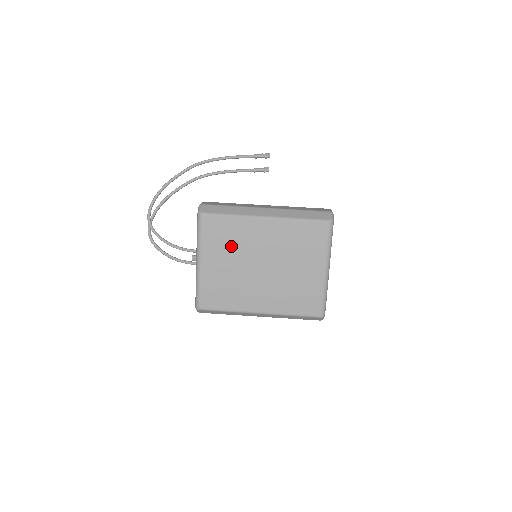
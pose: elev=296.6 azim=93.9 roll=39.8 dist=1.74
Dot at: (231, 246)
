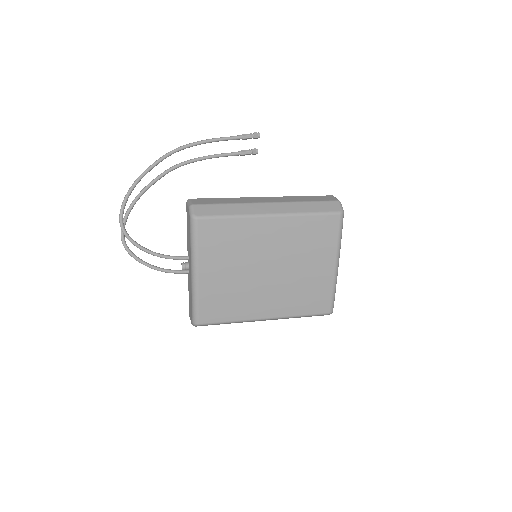
Dot at: (233, 251)
